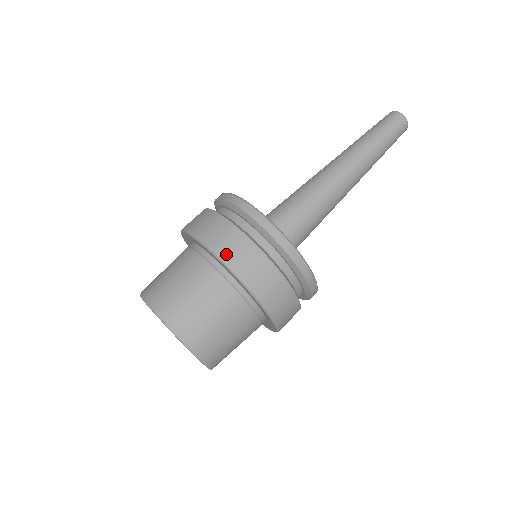
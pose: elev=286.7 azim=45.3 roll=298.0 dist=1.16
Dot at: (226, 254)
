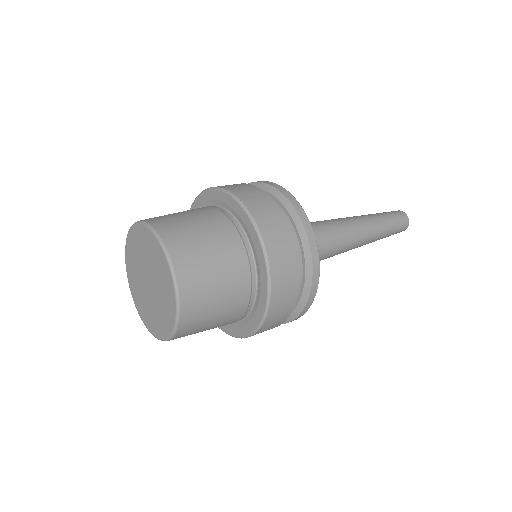
Dot at: (245, 198)
